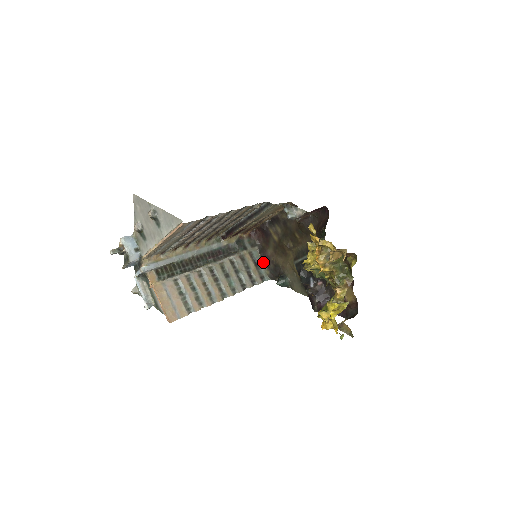
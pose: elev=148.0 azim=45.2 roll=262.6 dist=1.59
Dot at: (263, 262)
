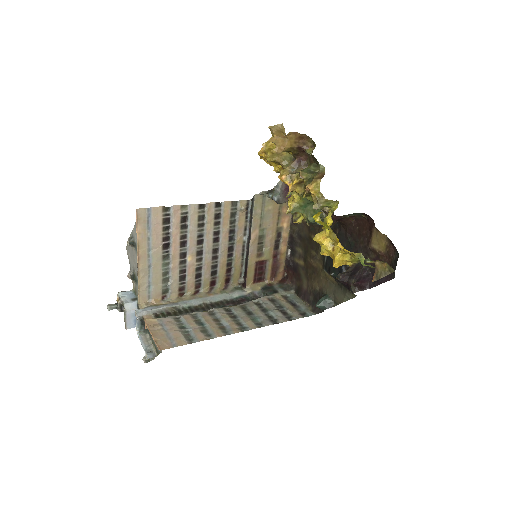
Dot at: (303, 302)
